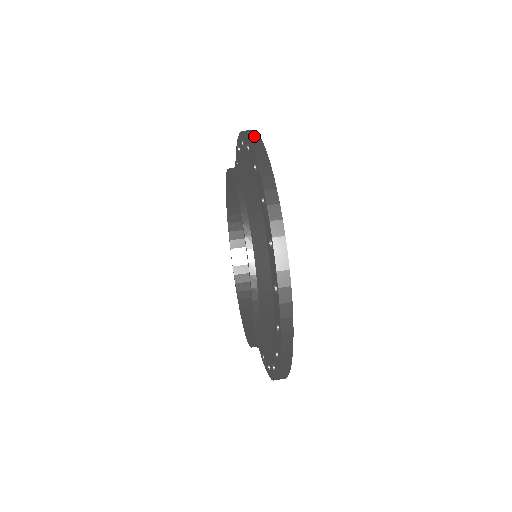
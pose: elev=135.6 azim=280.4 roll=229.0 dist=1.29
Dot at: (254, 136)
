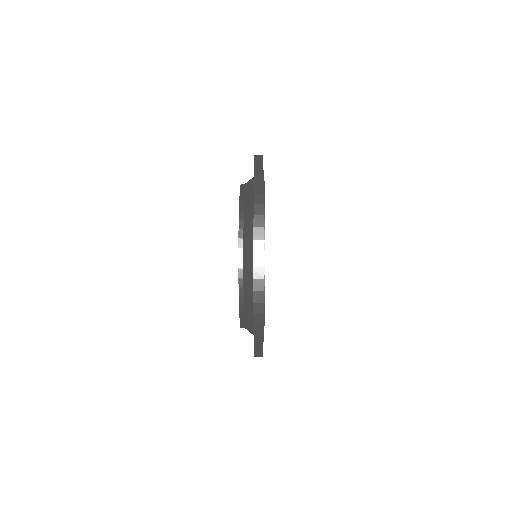
Dot at: occluded
